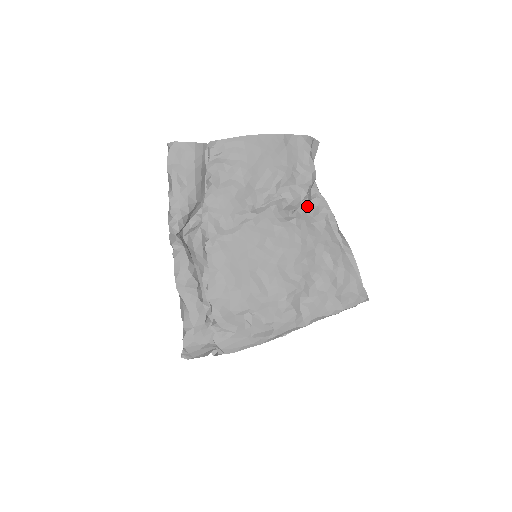
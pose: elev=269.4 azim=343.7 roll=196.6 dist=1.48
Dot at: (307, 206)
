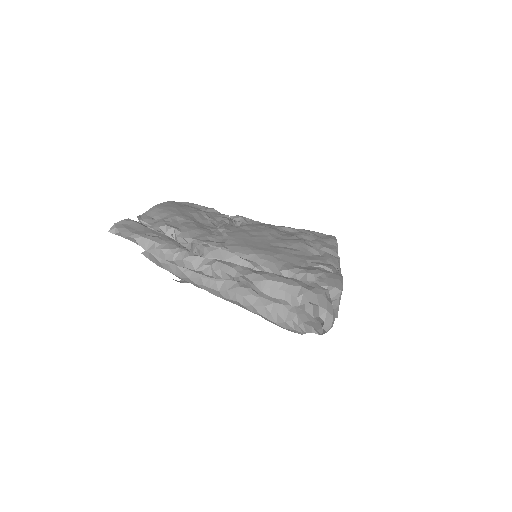
Dot at: occluded
